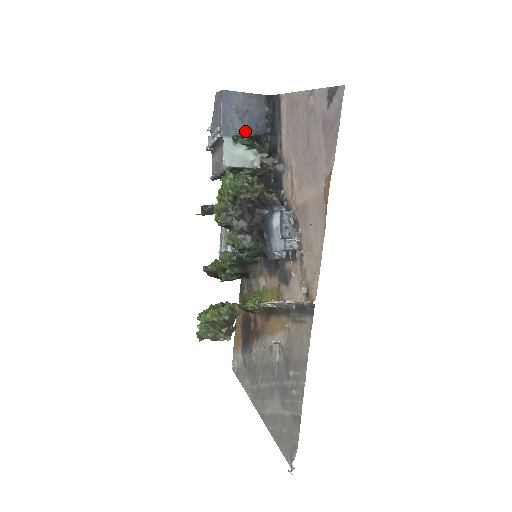
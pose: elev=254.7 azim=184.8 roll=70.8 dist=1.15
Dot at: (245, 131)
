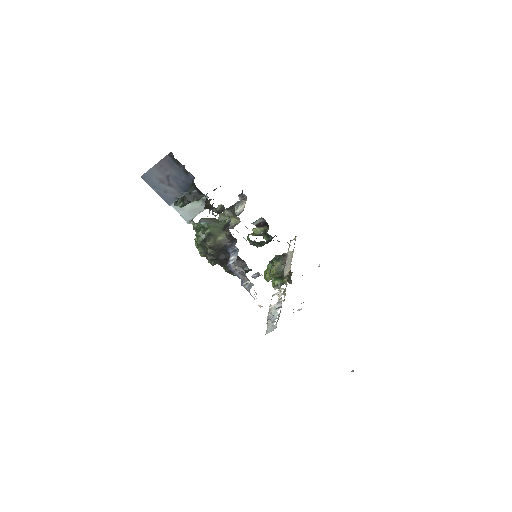
Dot at: (179, 191)
